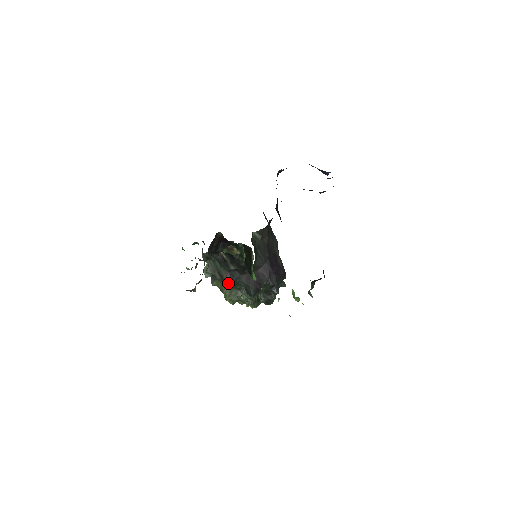
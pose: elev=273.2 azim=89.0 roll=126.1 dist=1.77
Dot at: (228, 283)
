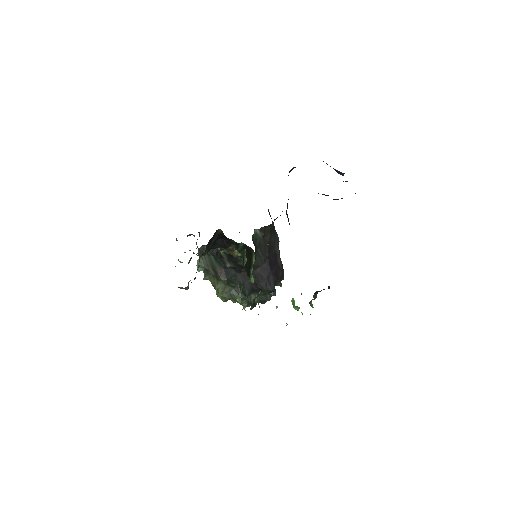
Dot at: (222, 280)
